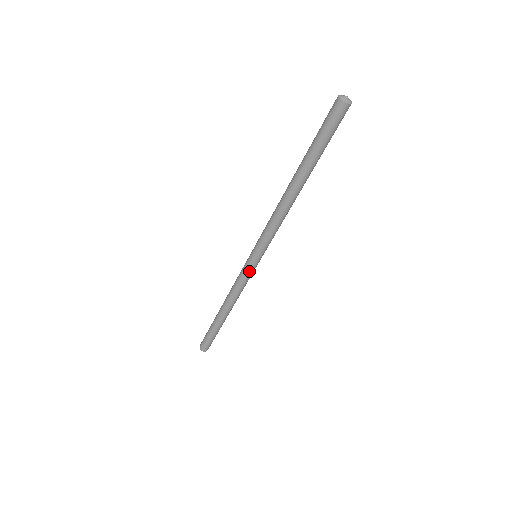
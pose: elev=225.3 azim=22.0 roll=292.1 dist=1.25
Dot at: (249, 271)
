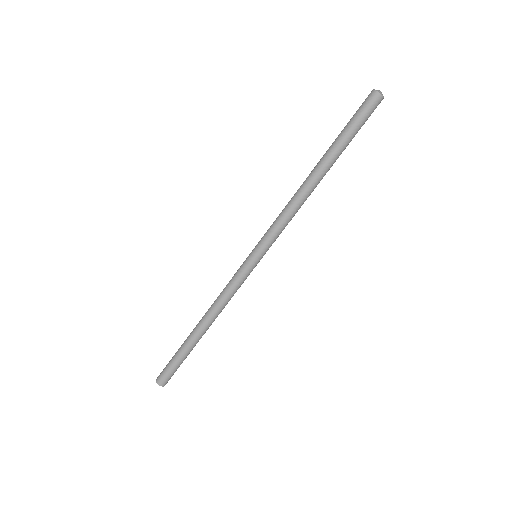
Dot at: (241, 268)
